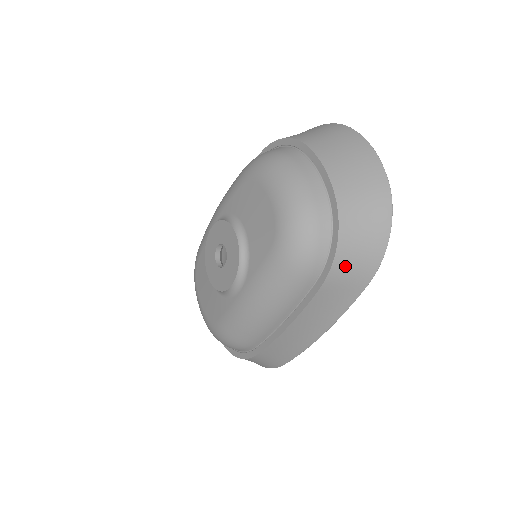
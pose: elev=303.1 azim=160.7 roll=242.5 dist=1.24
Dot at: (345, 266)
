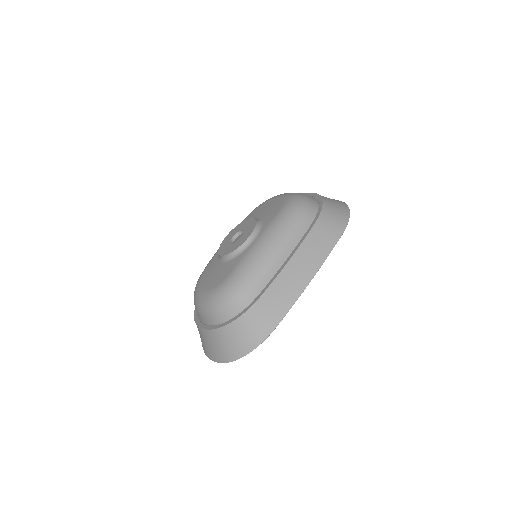
Dot at: (328, 216)
